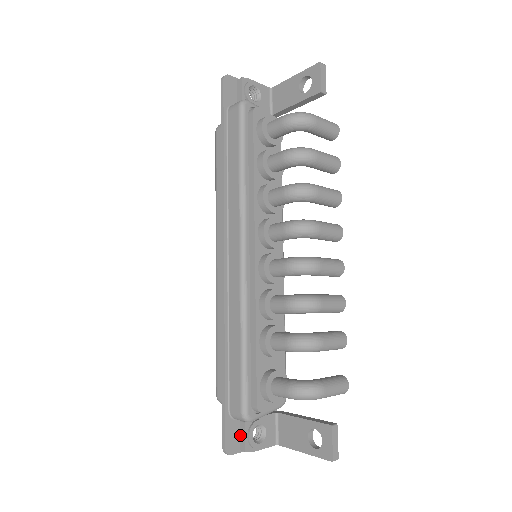
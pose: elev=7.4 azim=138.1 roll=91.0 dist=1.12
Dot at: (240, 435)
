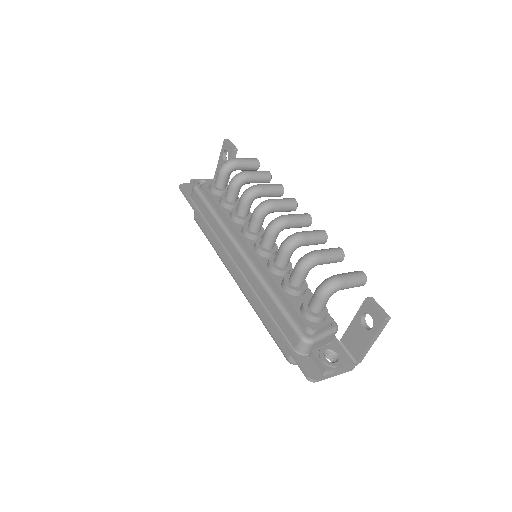
Dot at: (316, 365)
